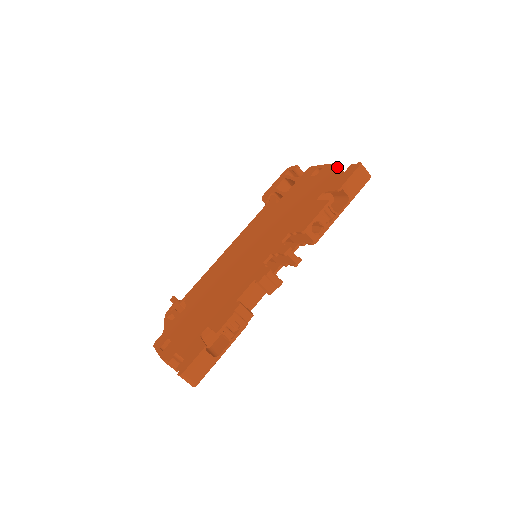
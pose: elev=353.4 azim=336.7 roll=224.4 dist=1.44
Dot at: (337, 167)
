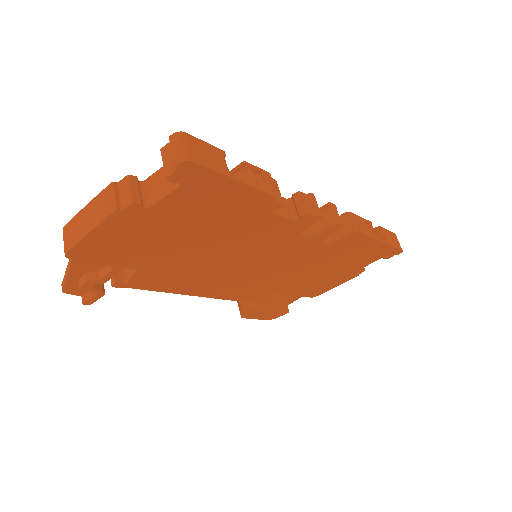
Dot at: occluded
